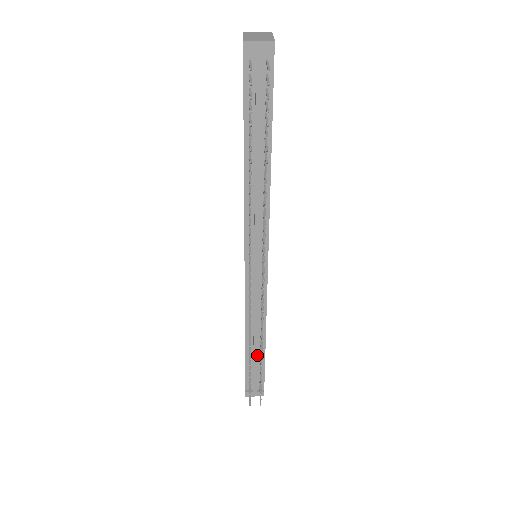
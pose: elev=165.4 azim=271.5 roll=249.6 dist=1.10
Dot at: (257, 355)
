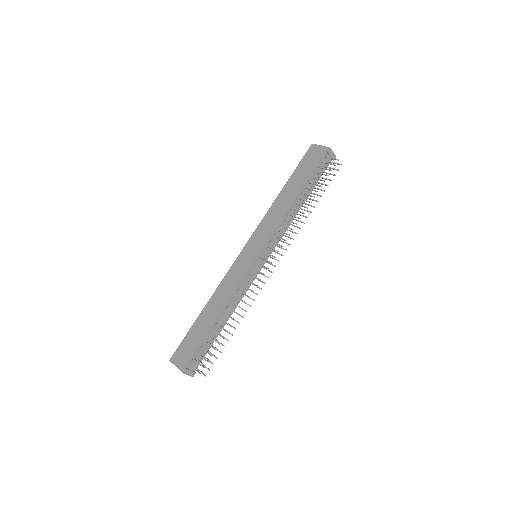
Dot at: (215, 333)
